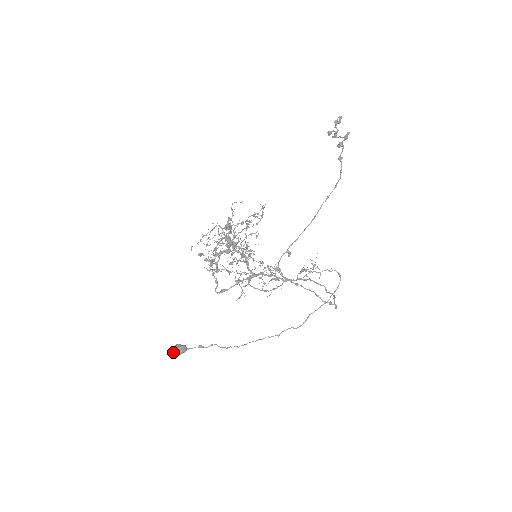
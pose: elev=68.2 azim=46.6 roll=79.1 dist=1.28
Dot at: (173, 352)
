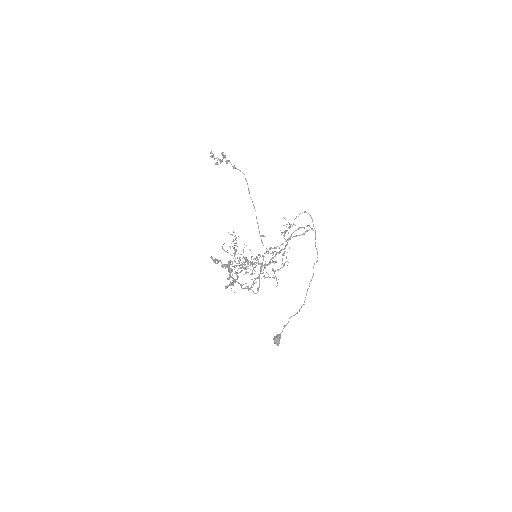
Dot at: (275, 343)
